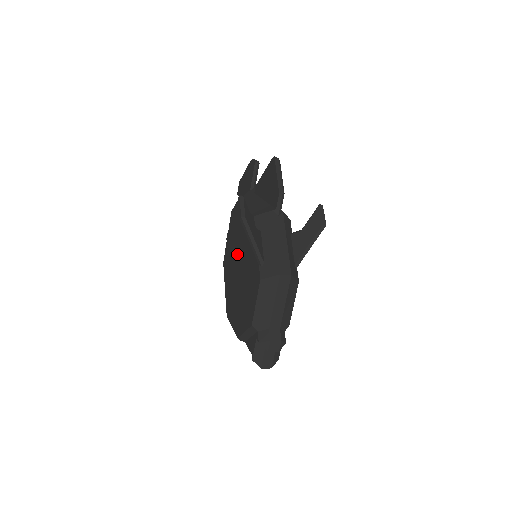
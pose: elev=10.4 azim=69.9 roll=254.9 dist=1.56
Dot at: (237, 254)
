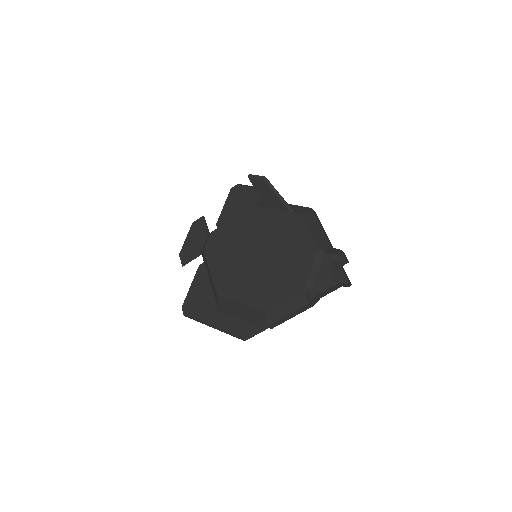
Dot at: (244, 253)
